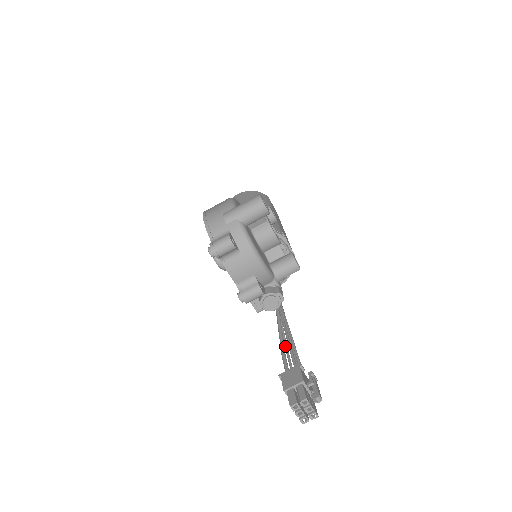
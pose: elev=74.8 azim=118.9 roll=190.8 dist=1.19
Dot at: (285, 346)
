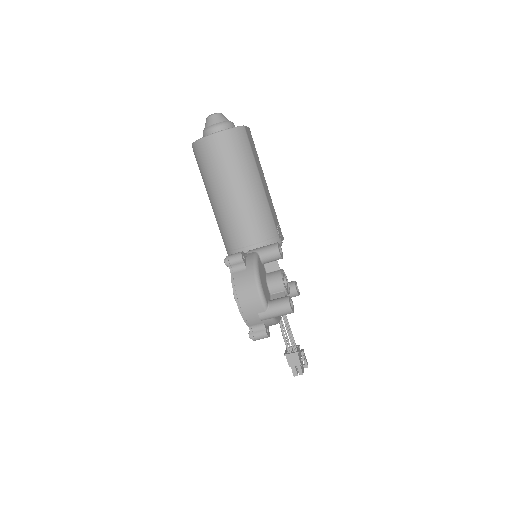
Dot at: occluded
